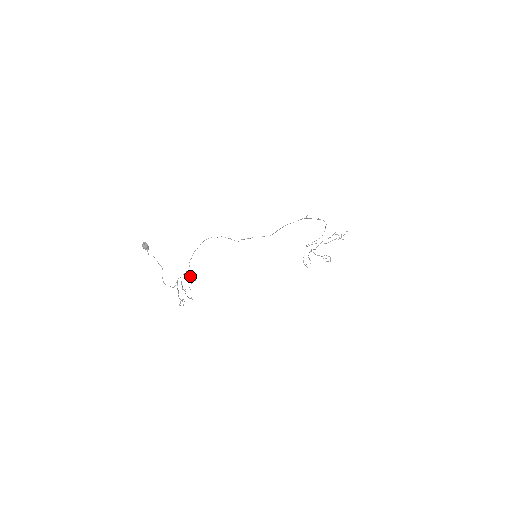
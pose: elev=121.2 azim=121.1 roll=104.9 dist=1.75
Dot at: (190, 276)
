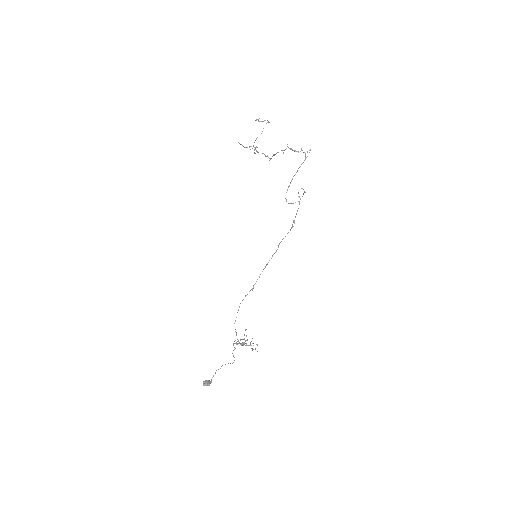
Dot at: occluded
